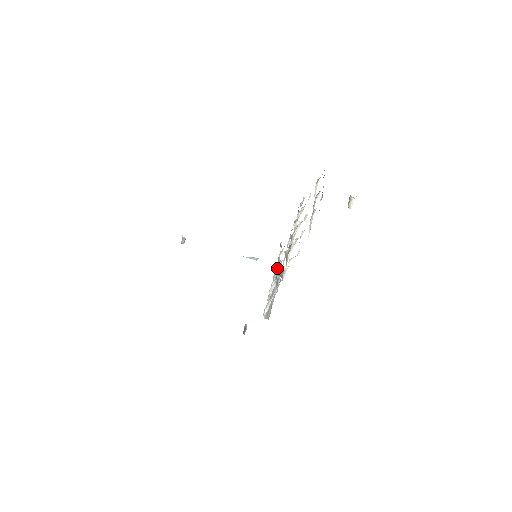
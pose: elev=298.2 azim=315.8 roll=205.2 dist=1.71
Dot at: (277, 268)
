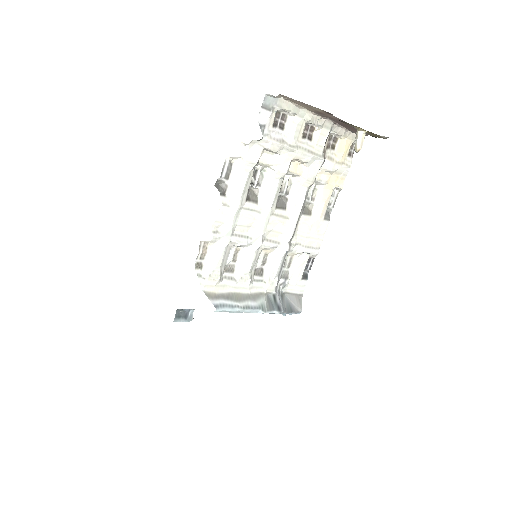
Dot at: (269, 266)
